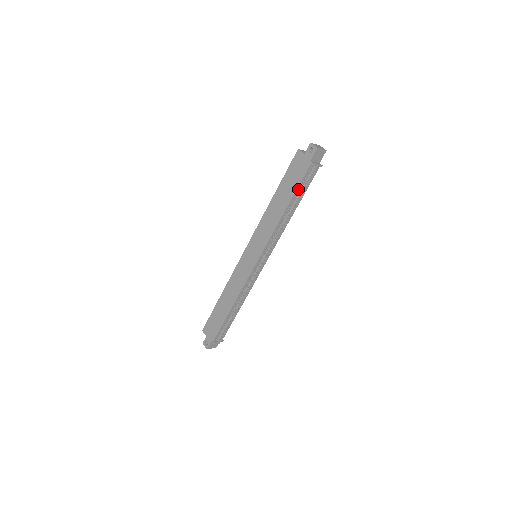
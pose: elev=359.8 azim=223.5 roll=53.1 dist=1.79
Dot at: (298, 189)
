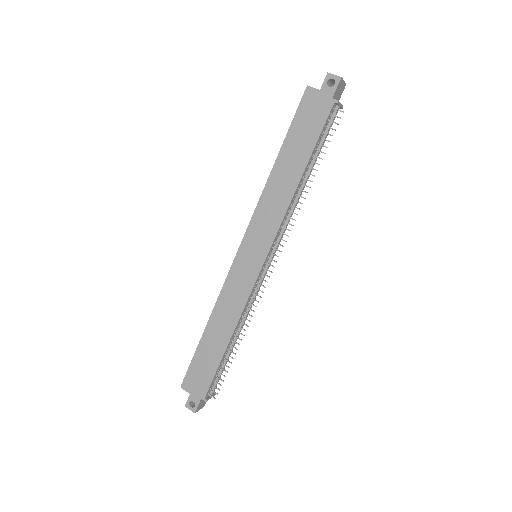
Dot at: (317, 143)
